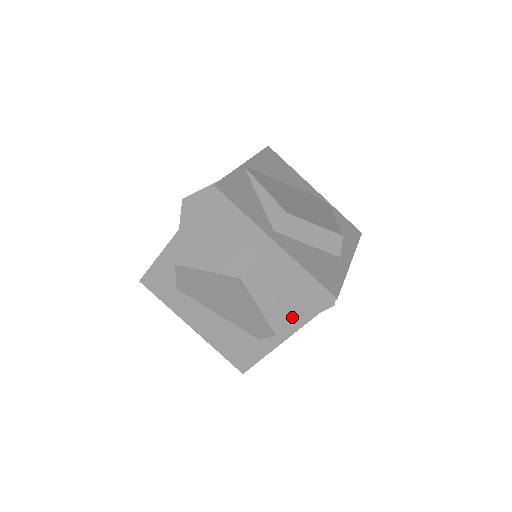
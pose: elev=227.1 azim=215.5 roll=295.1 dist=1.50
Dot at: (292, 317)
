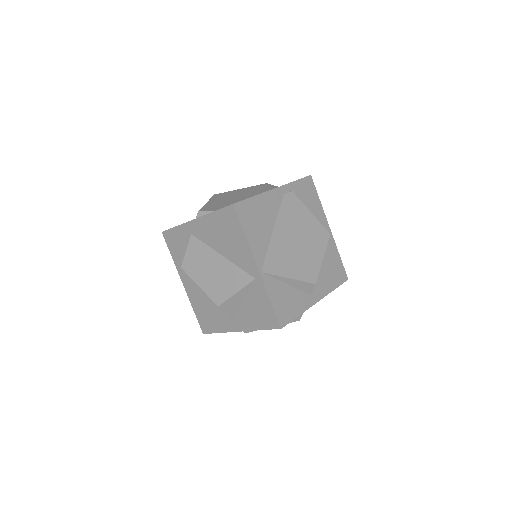
Dot at: occluded
